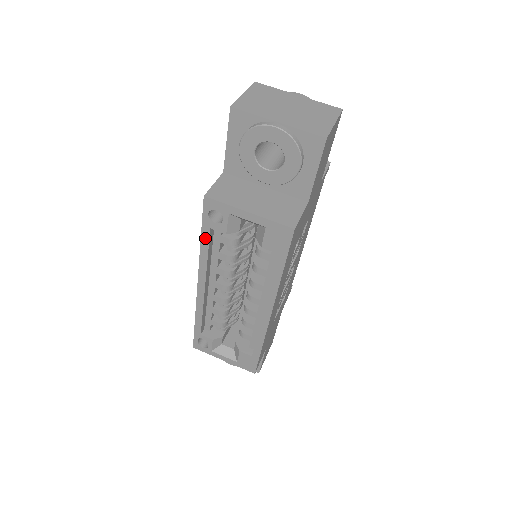
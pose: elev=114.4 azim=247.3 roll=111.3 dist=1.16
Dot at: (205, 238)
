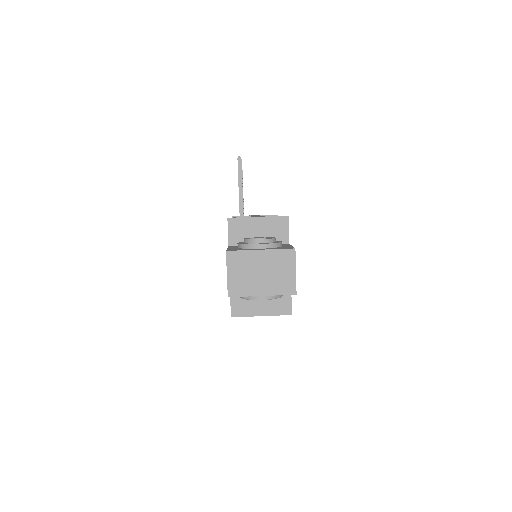
Dot at: occluded
